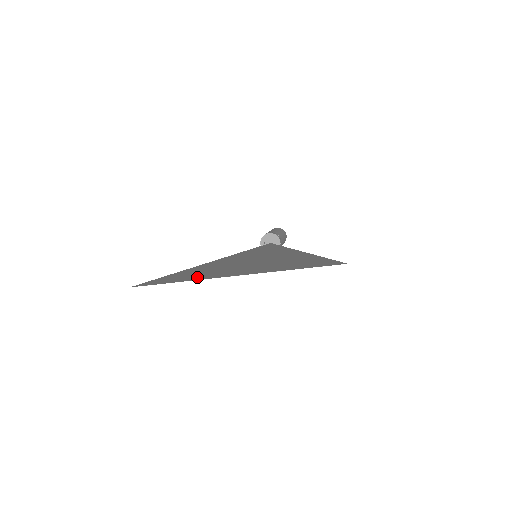
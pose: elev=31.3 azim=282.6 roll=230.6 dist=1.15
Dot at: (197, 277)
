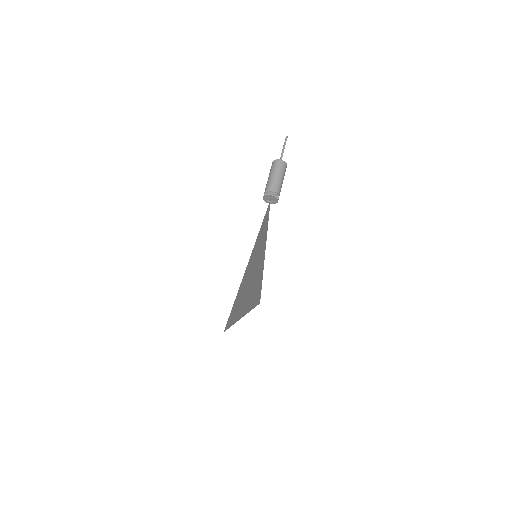
Dot at: (235, 317)
